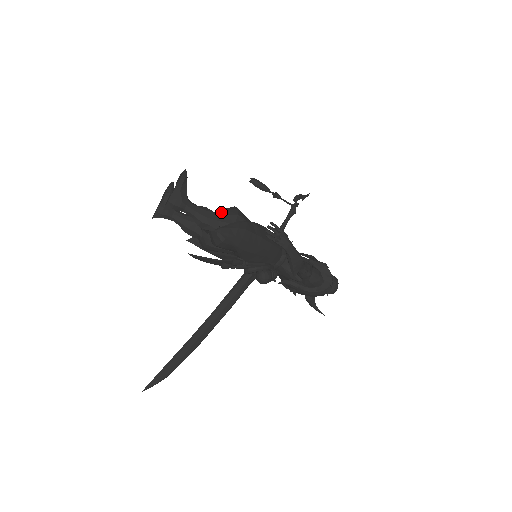
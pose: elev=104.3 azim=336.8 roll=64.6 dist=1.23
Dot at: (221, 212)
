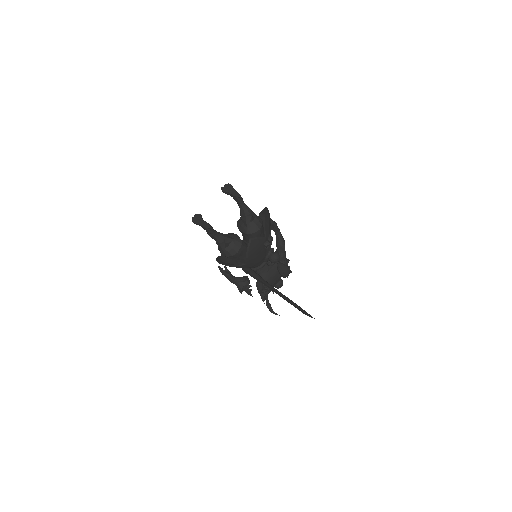
Dot at: occluded
